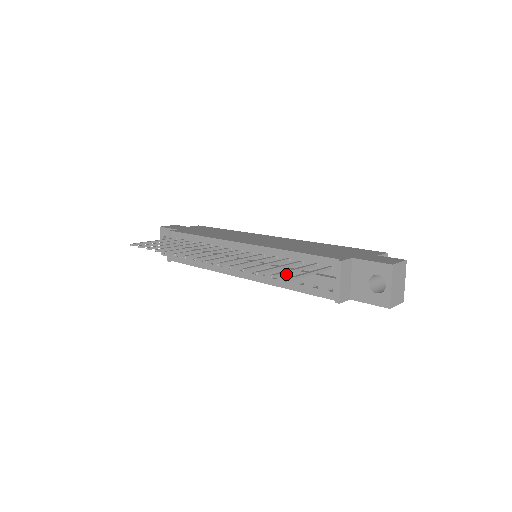
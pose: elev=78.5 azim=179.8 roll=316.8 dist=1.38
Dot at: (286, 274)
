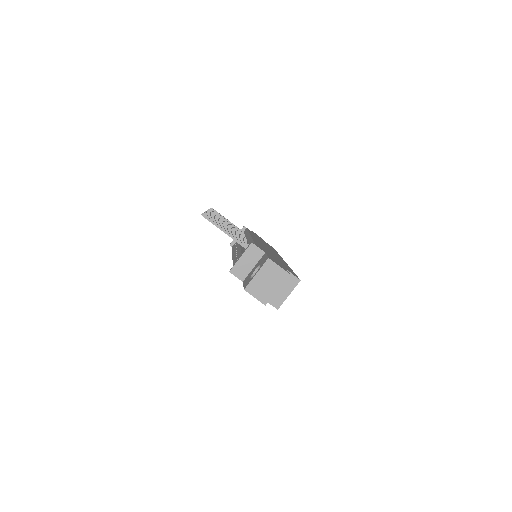
Dot at: occluded
